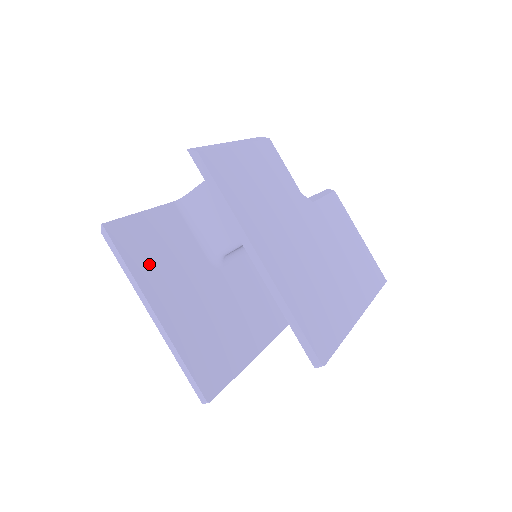
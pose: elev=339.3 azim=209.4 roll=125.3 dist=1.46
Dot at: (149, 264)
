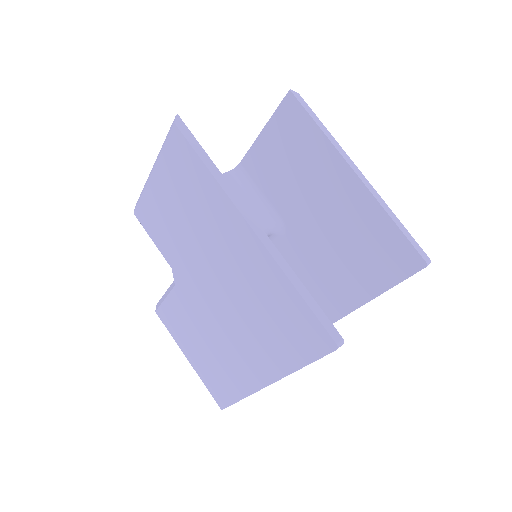
Dot at: occluded
